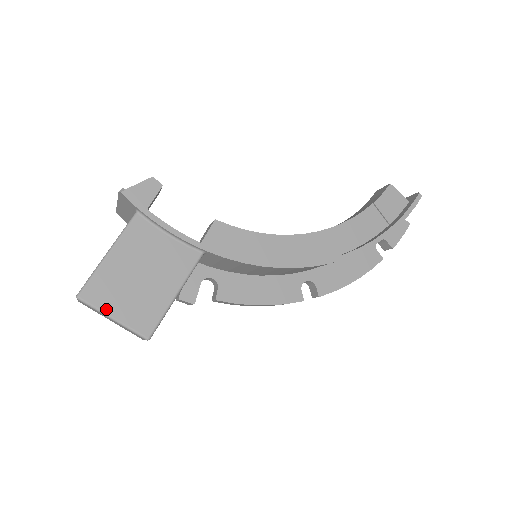
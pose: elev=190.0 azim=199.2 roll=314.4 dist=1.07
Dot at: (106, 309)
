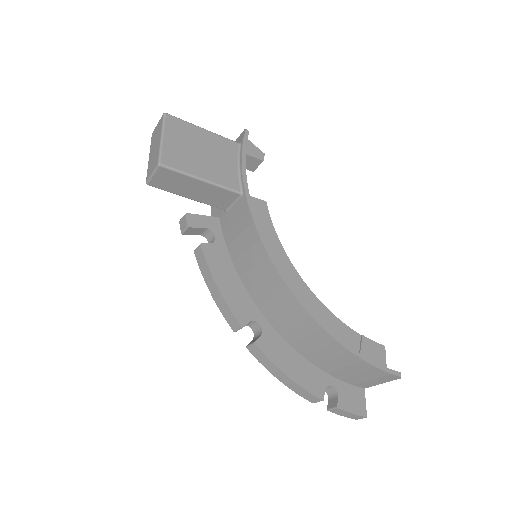
Dot at: (167, 131)
